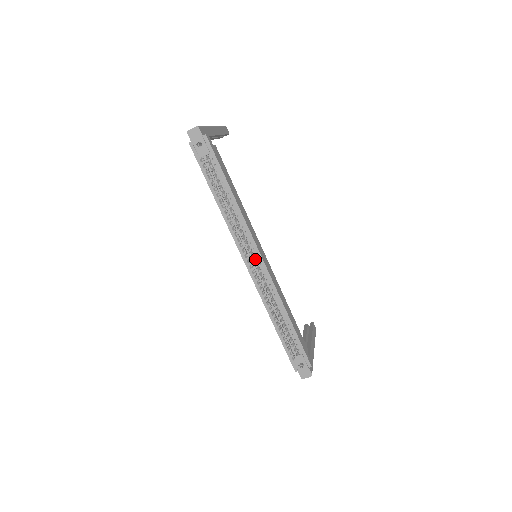
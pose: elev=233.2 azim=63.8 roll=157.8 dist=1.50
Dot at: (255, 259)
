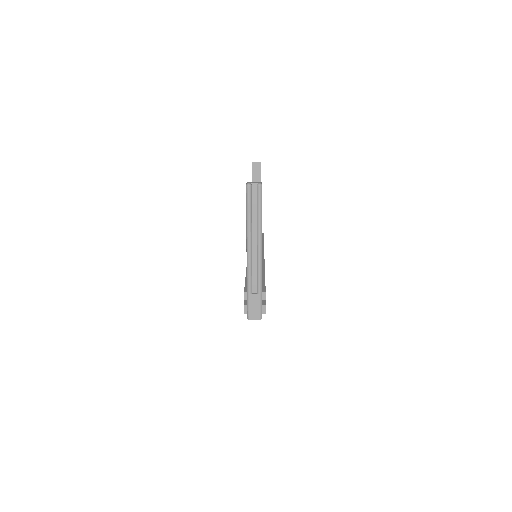
Dot at: occluded
